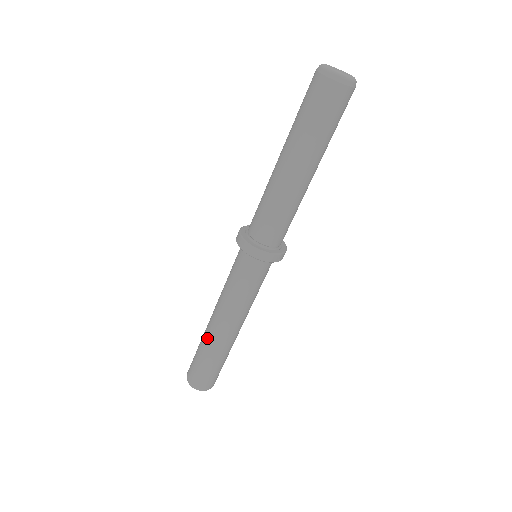
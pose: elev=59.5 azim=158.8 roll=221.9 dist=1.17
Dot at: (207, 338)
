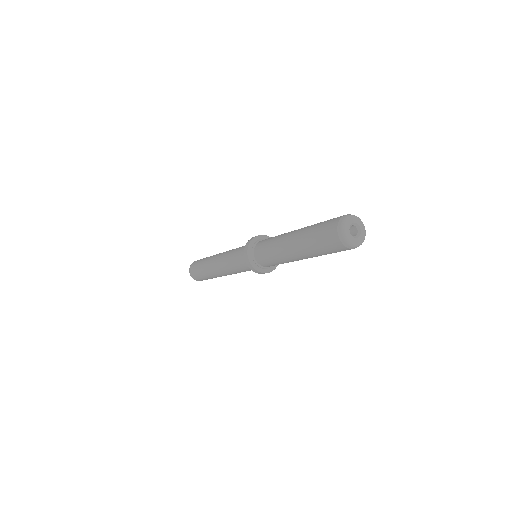
Dot at: occluded
